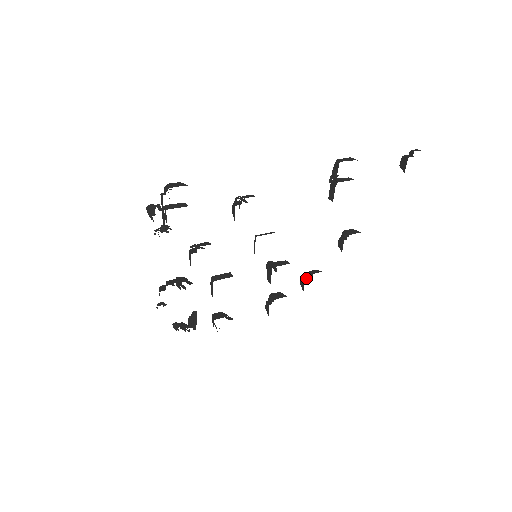
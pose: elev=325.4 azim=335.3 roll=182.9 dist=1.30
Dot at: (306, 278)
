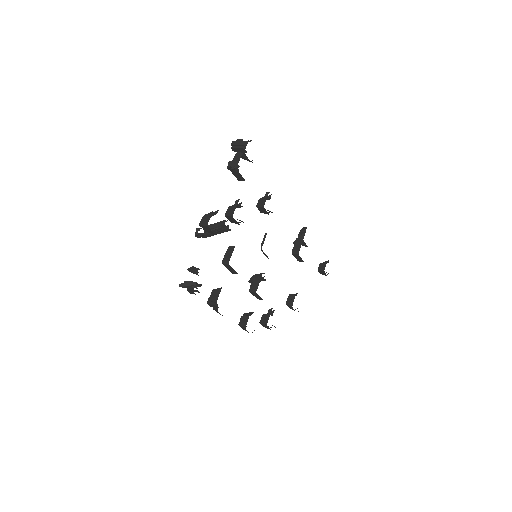
Dot at: (270, 313)
